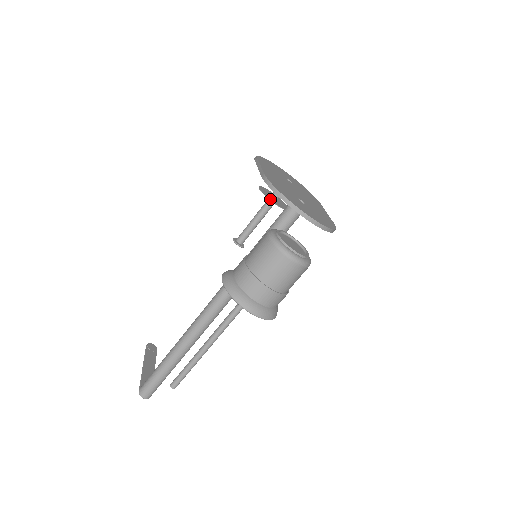
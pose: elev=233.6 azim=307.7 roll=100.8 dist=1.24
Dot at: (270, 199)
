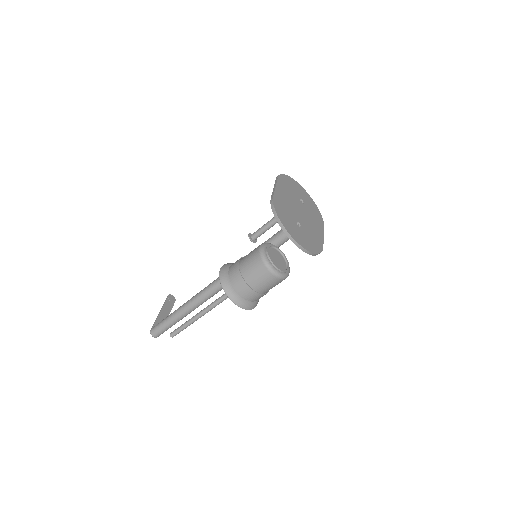
Dot at: occluded
